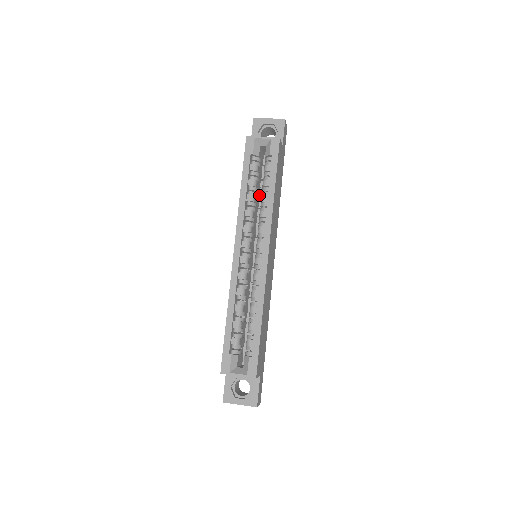
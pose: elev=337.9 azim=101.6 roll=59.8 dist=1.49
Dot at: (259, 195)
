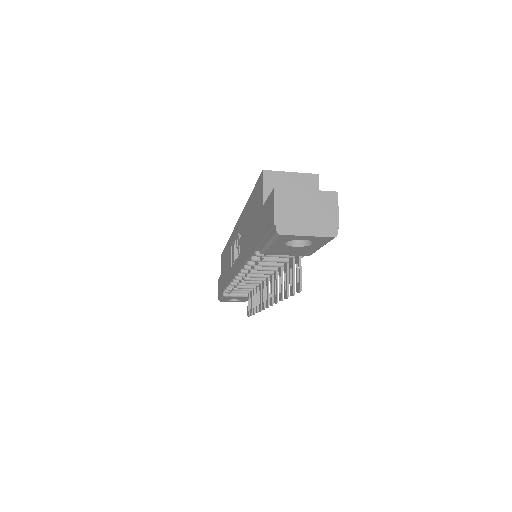
Dot at: occluded
